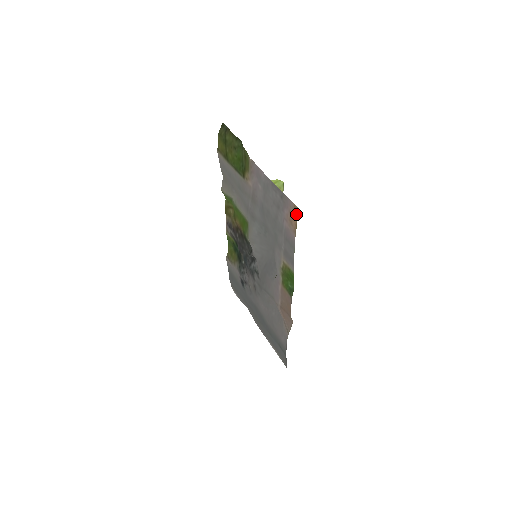
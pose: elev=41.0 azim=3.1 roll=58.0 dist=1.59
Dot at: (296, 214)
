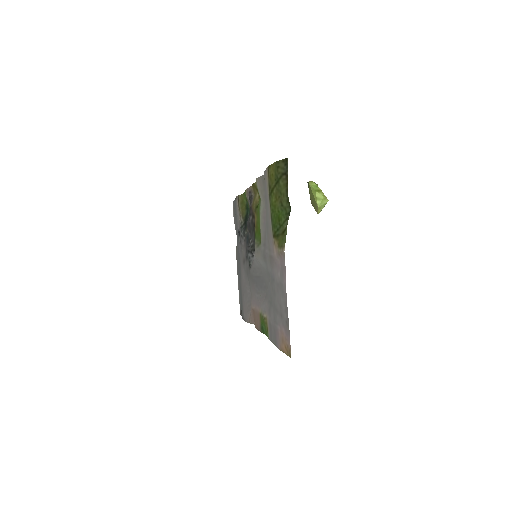
Dot at: (288, 352)
